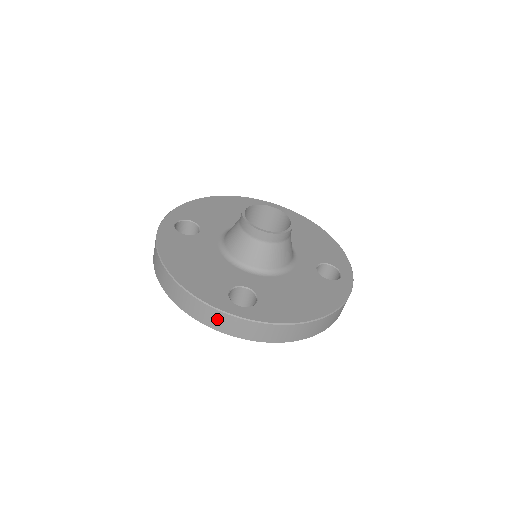
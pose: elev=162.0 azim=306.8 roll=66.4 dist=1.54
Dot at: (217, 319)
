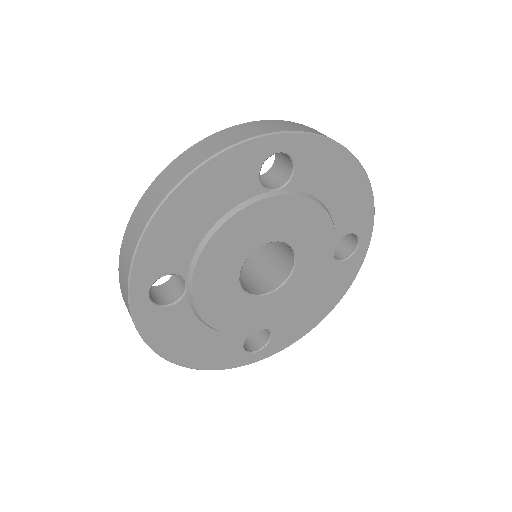
Dot at: (249, 129)
